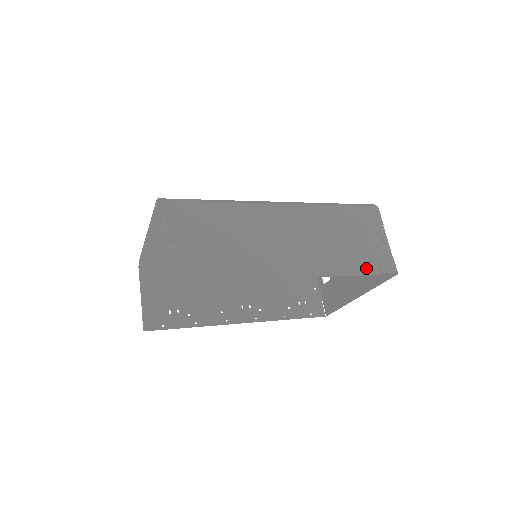
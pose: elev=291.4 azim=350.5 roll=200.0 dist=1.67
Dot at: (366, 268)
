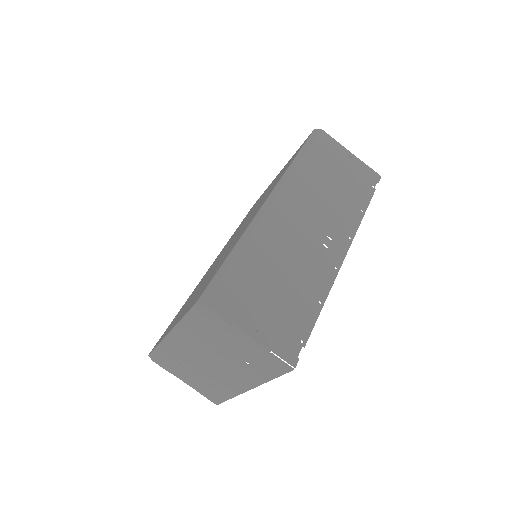
Dot at: (366, 194)
